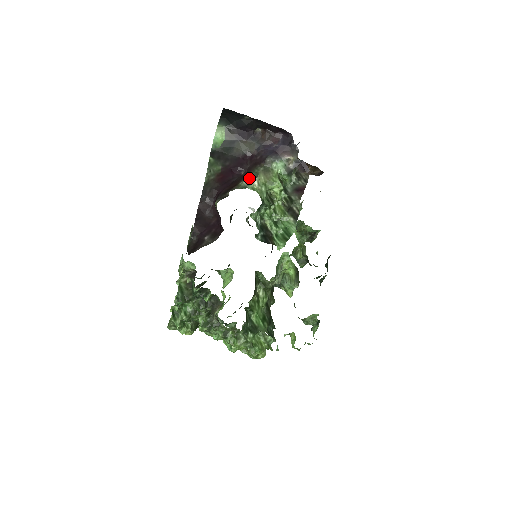
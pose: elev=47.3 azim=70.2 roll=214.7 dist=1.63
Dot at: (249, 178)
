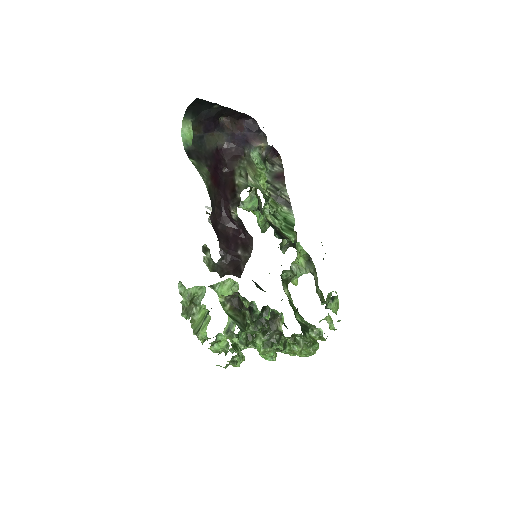
Dot at: (241, 175)
